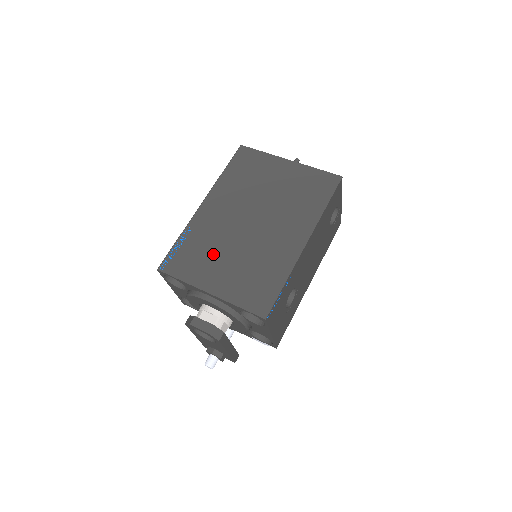
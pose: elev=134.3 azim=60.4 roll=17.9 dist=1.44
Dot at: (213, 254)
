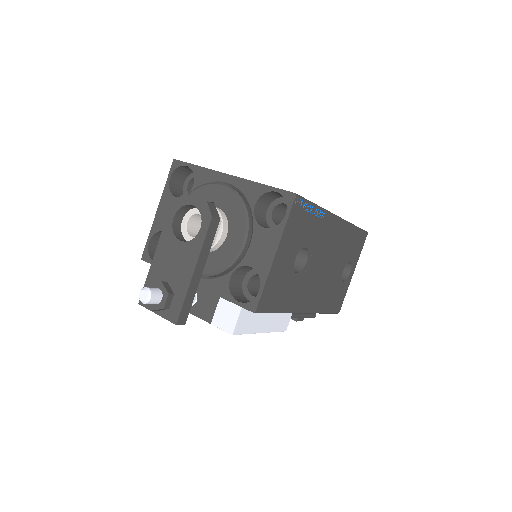
Dot at: occluded
